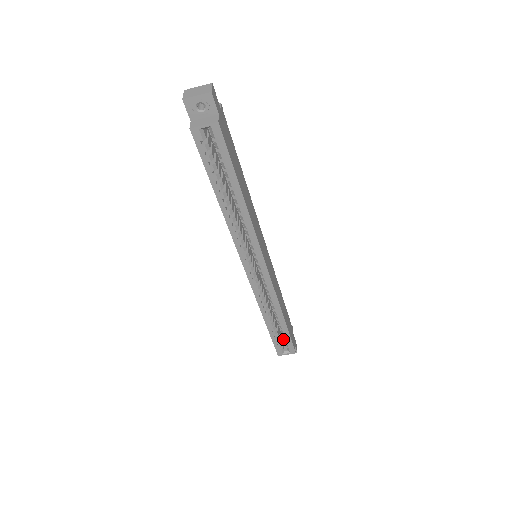
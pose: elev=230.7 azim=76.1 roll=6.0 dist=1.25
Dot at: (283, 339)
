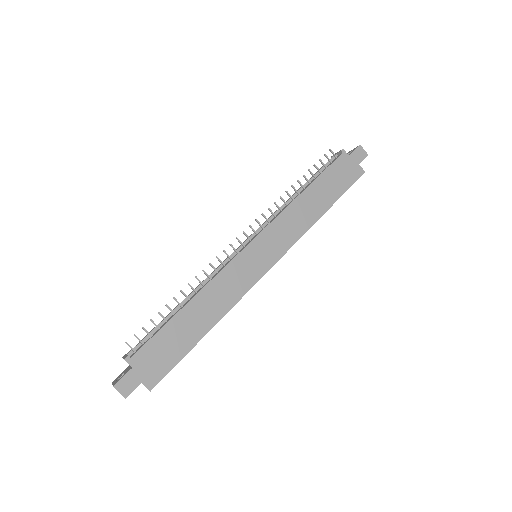
Dot at: occluded
